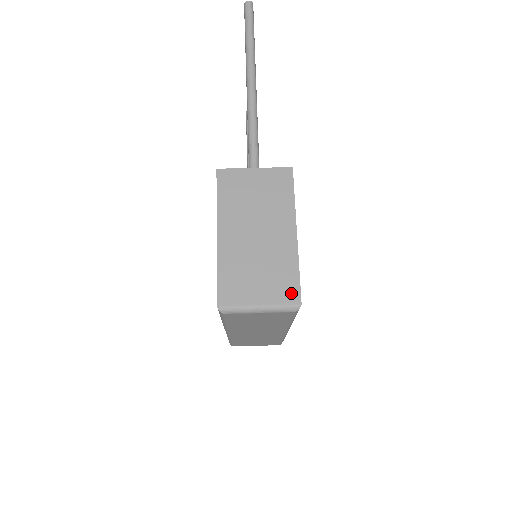
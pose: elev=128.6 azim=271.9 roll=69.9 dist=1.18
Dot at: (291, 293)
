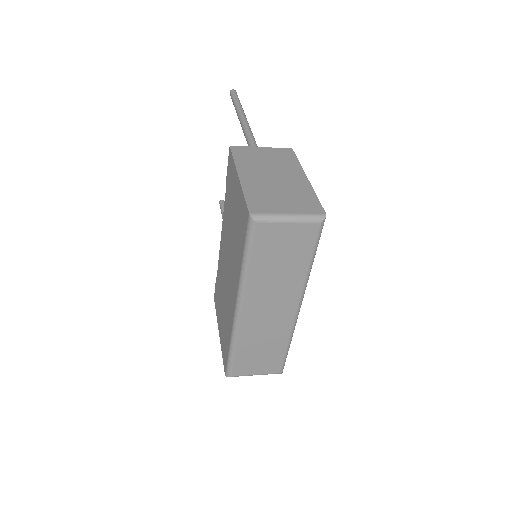
Dot at: (315, 208)
